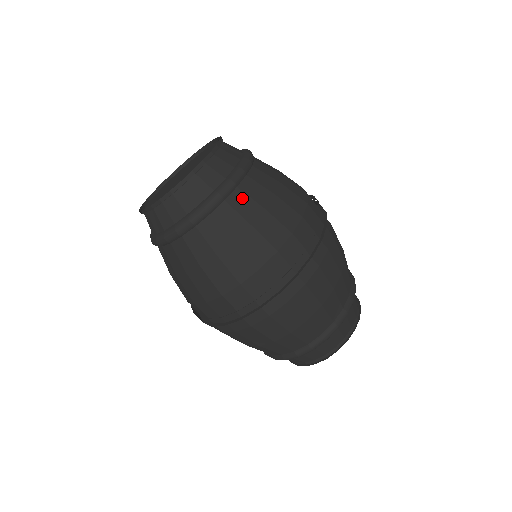
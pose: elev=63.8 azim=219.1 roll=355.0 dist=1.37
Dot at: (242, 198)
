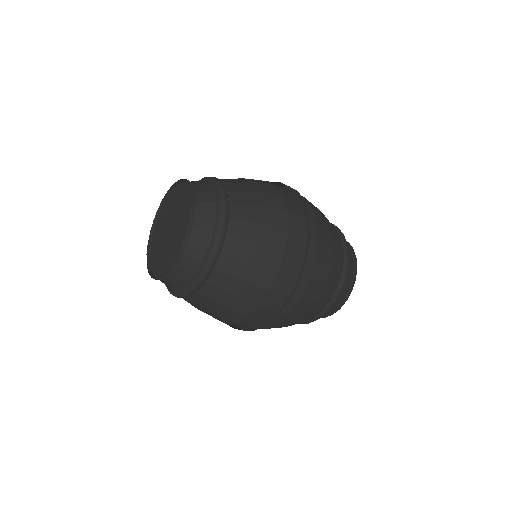
Dot at: (194, 301)
